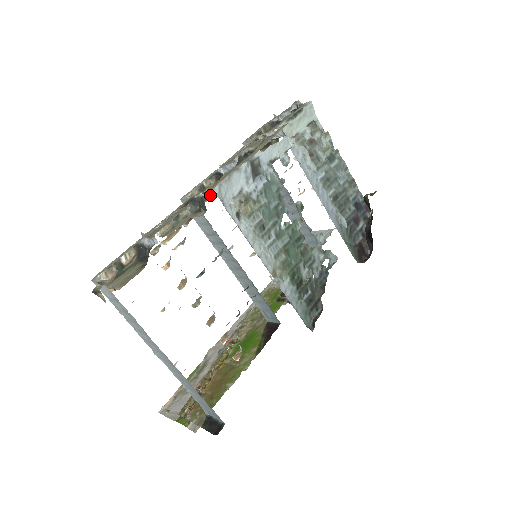
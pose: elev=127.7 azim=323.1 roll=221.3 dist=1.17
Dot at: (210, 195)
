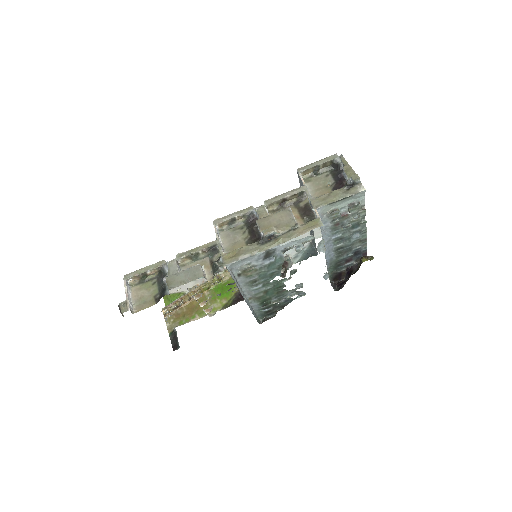
Dot at: (221, 270)
